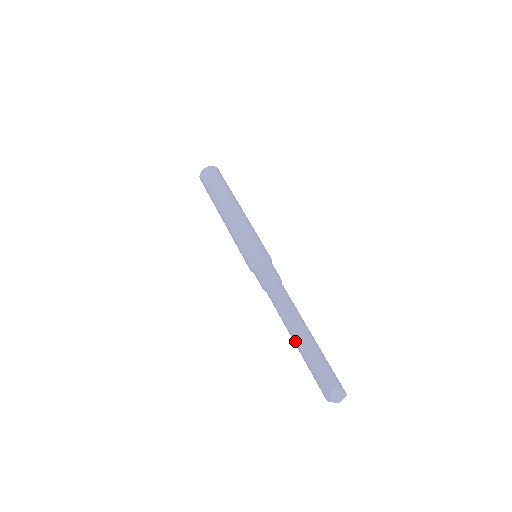
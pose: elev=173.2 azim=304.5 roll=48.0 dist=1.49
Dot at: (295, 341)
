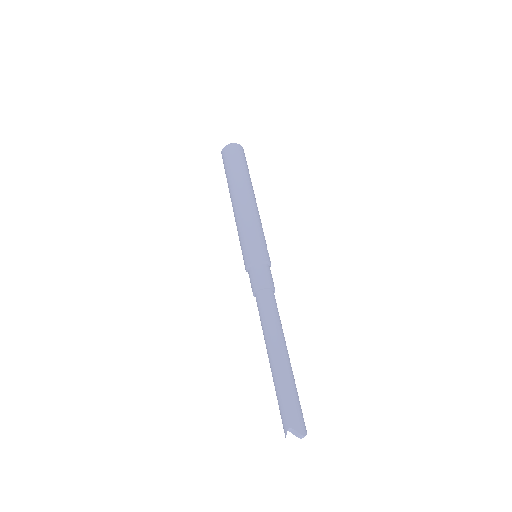
Dot at: occluded
